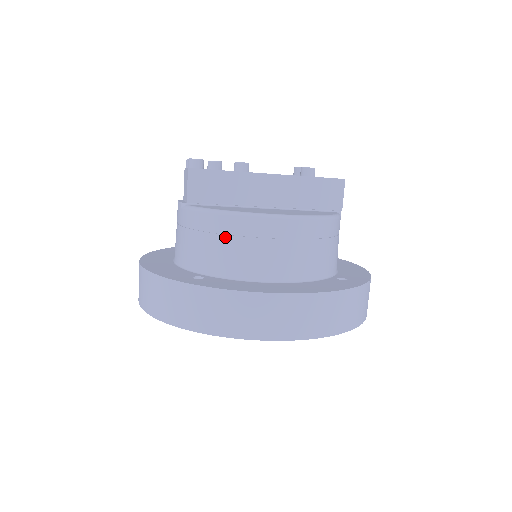
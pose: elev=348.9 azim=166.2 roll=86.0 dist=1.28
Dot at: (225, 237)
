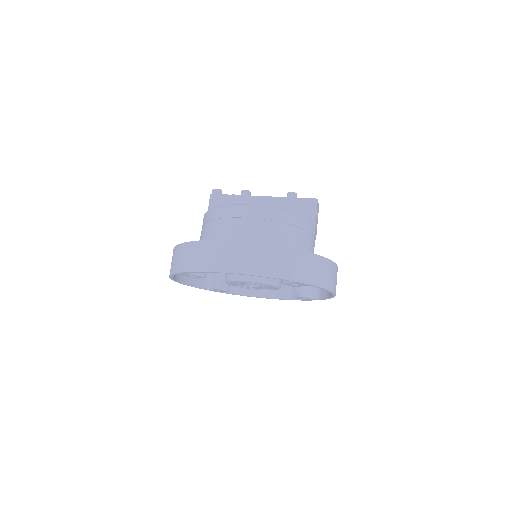
Dot at: (215, 222)
